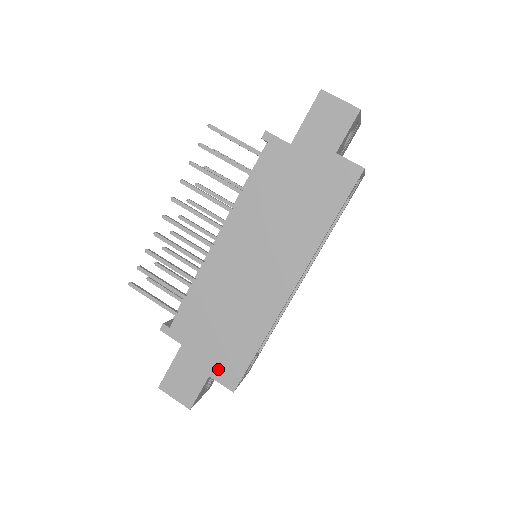
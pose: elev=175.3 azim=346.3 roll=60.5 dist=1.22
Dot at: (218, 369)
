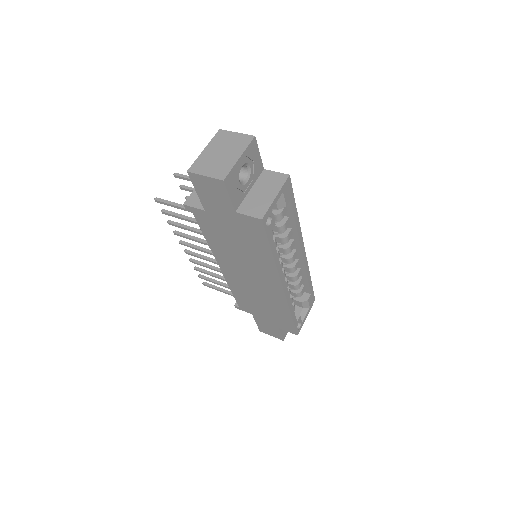
Dot at: (280, 325)
